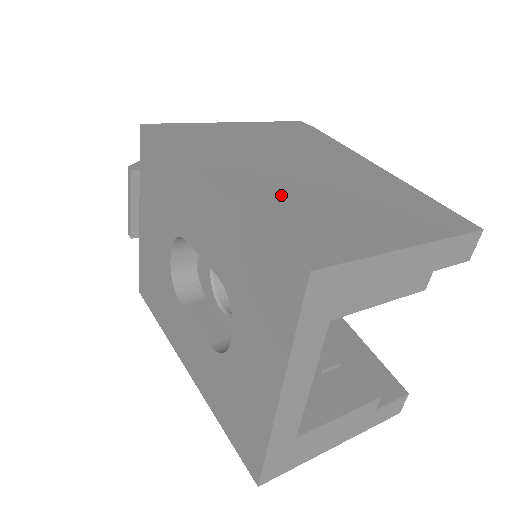
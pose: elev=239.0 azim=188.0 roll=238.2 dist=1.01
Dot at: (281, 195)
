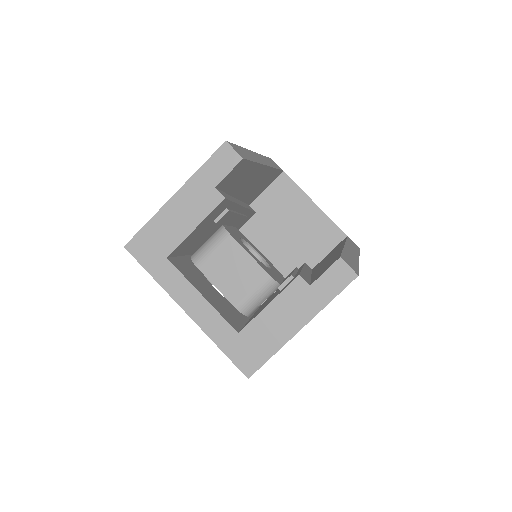
Dot at: occluded
